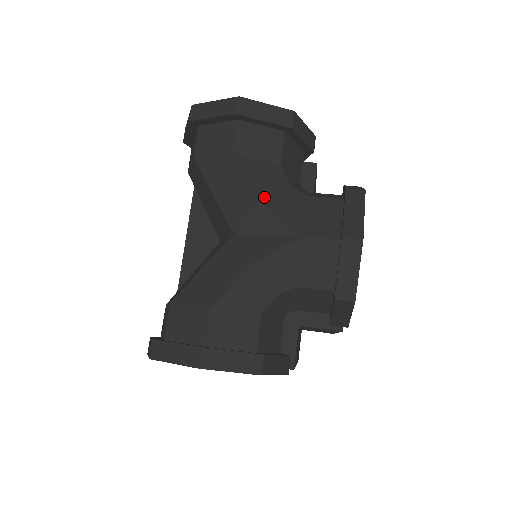
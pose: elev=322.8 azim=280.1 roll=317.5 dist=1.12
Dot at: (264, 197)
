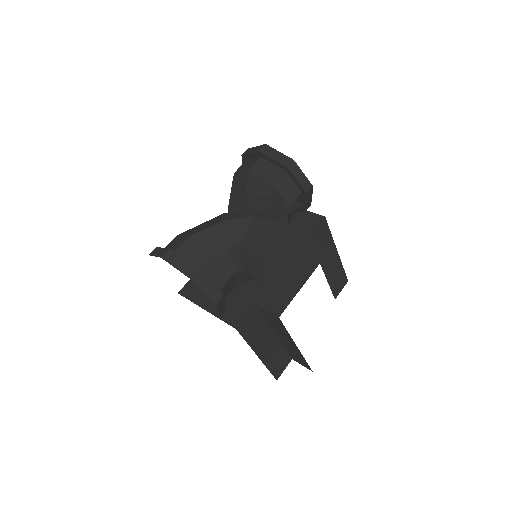
Dot at: (249, 194)
